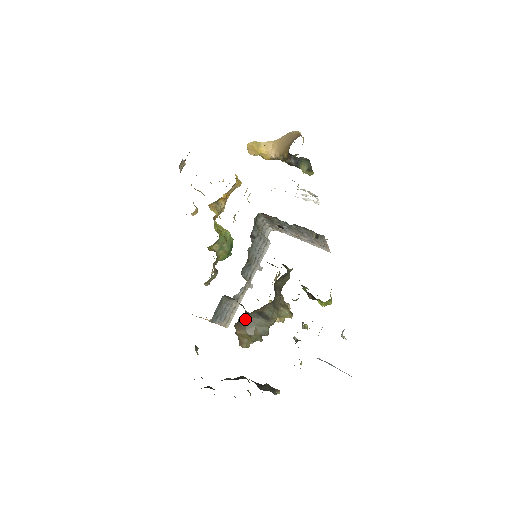
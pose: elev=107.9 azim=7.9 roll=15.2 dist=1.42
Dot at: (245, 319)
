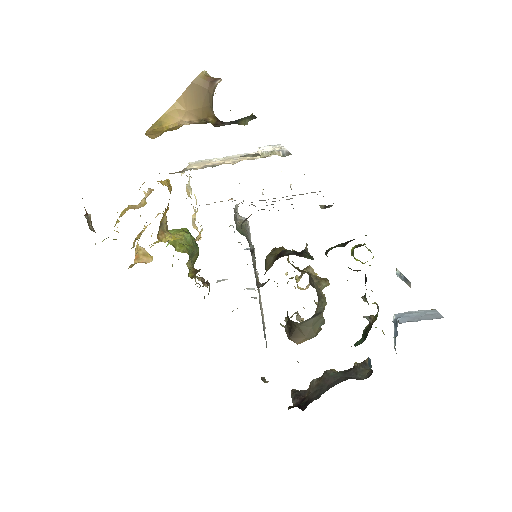
Dot at: (297, 328)
